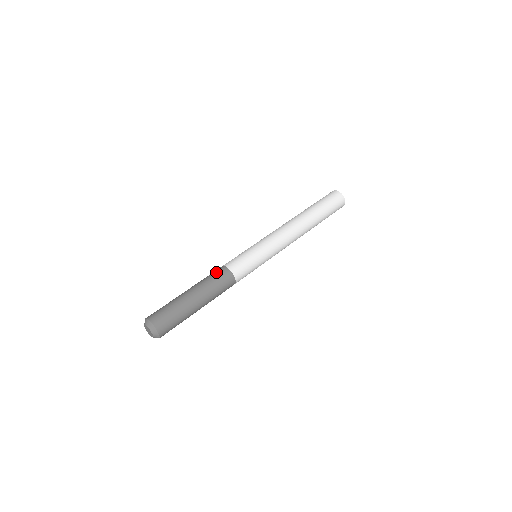
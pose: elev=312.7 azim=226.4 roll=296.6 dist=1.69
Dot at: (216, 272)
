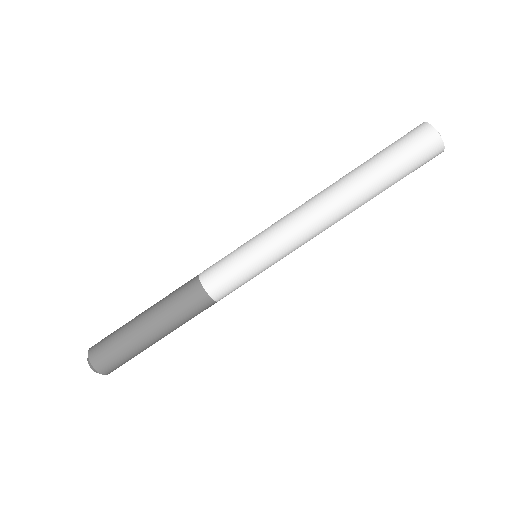
Dot at: (184, 286)
